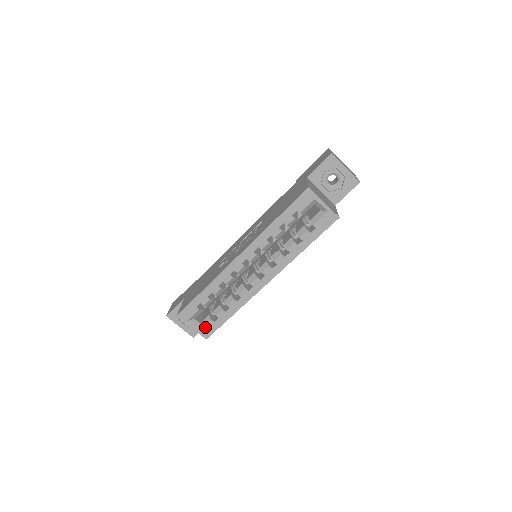
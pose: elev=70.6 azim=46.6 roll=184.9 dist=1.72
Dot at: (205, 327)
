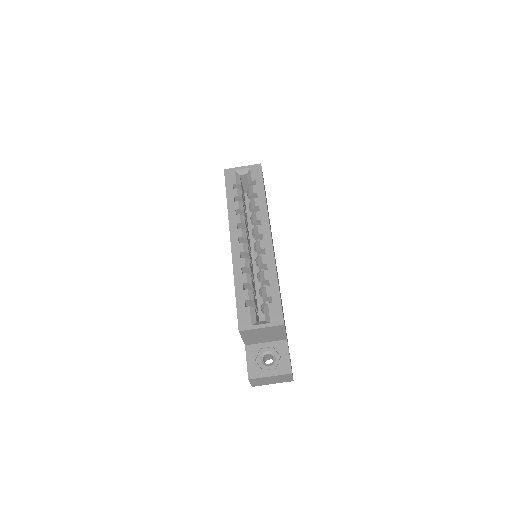
Dot at: (270, 315)
